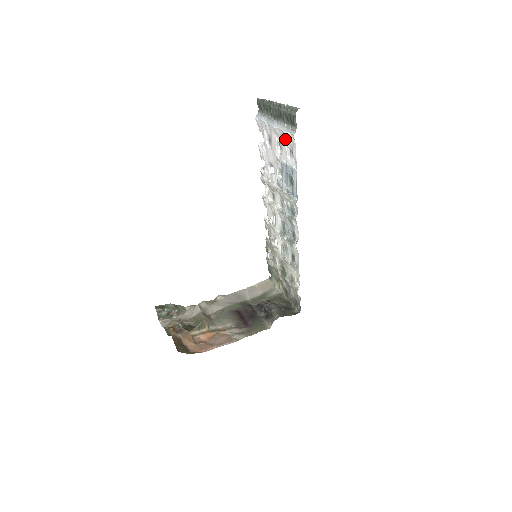
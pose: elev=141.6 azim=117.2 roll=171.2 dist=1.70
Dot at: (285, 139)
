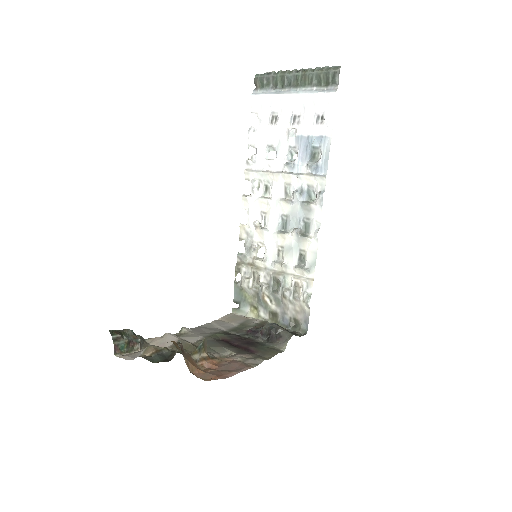
Dot at: (313, 104)
